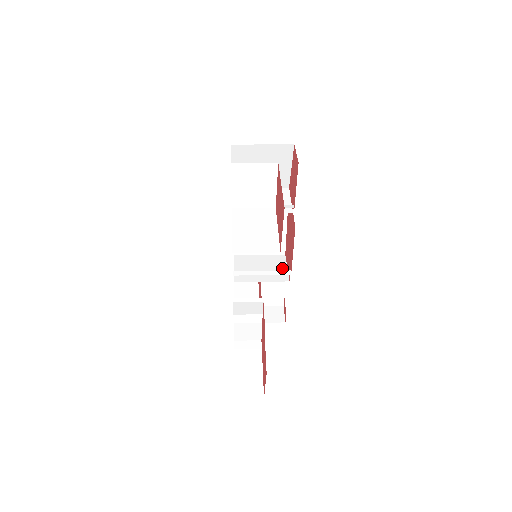
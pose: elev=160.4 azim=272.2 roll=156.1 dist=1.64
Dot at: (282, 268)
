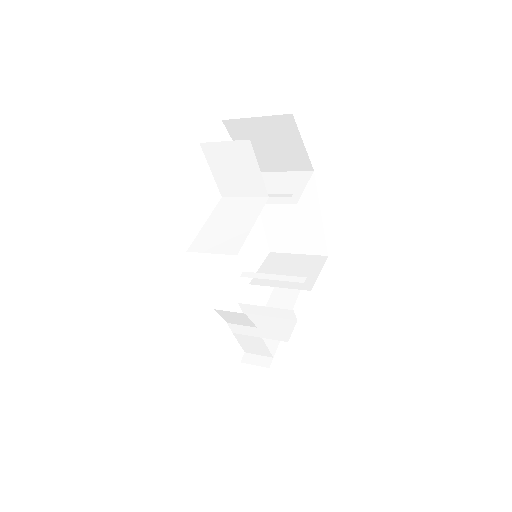
Dot at: (313, 273)
